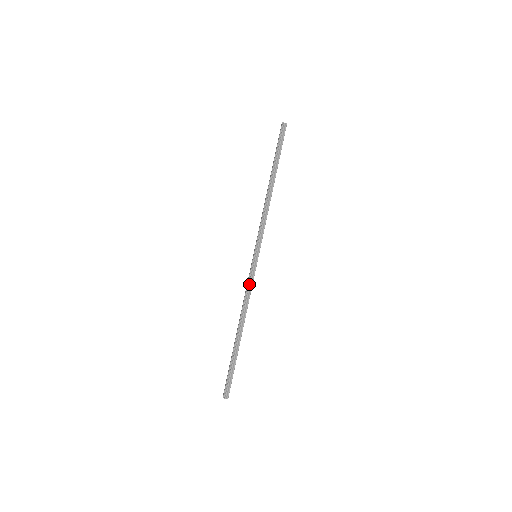
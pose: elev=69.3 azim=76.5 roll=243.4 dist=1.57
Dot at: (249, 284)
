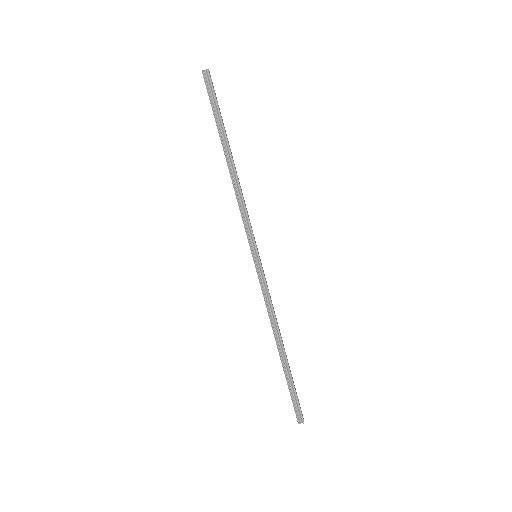
Dot at: (264, 292)
